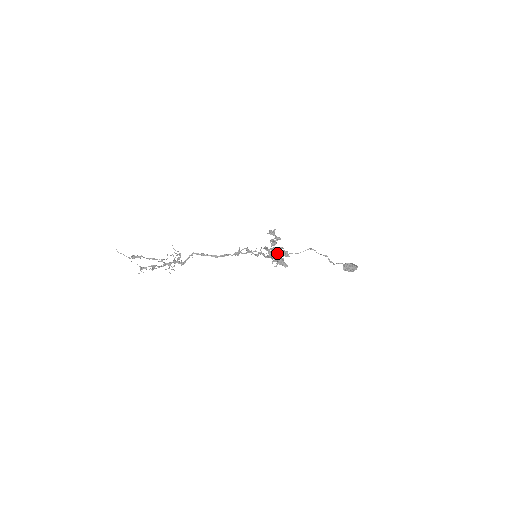
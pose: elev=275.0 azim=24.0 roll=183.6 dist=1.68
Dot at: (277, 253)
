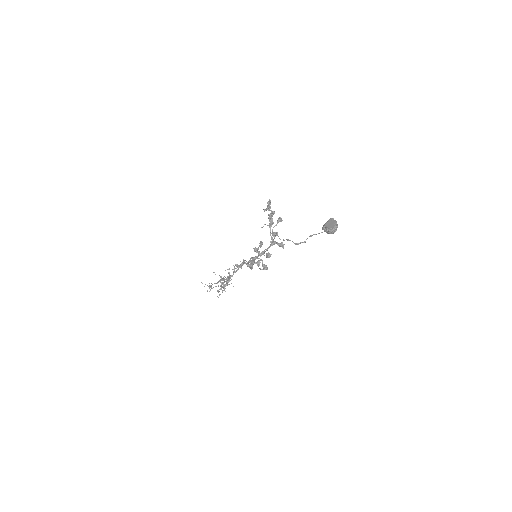
Dot at: (255, 257)
